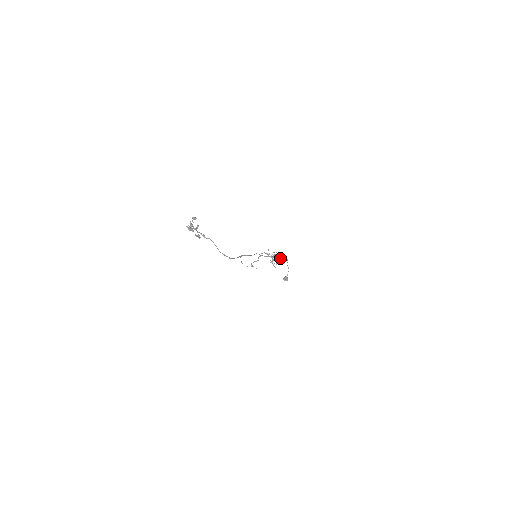
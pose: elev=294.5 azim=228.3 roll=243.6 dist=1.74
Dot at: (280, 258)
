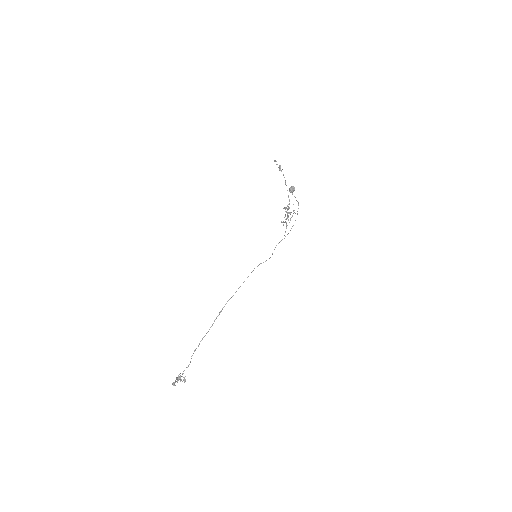
Dot at: occluded
